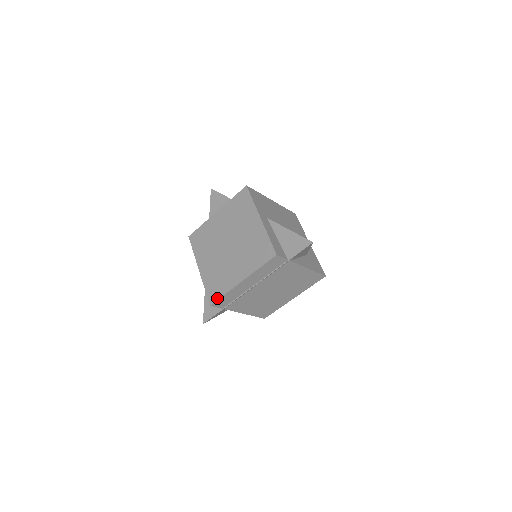
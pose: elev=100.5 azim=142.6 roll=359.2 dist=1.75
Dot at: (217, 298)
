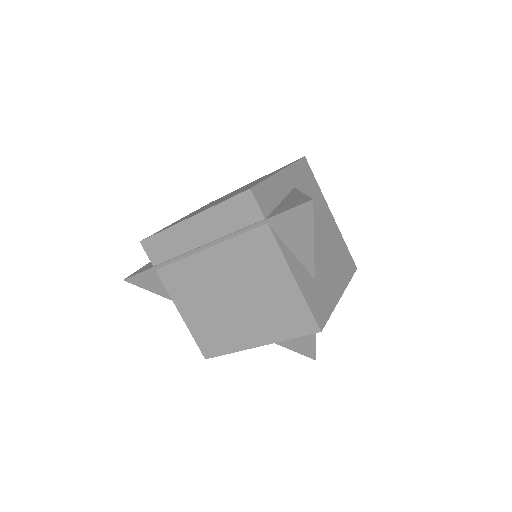
Dot at: occluded
